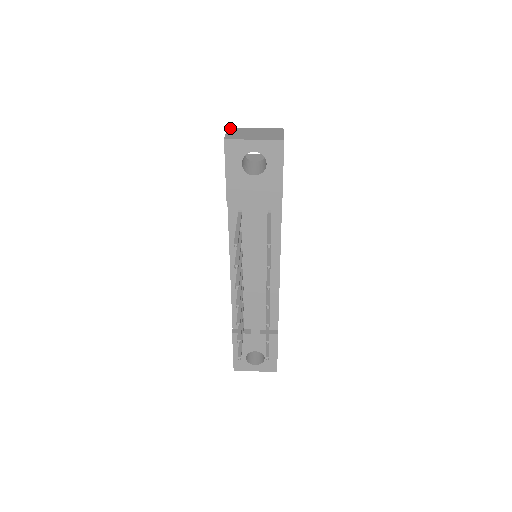
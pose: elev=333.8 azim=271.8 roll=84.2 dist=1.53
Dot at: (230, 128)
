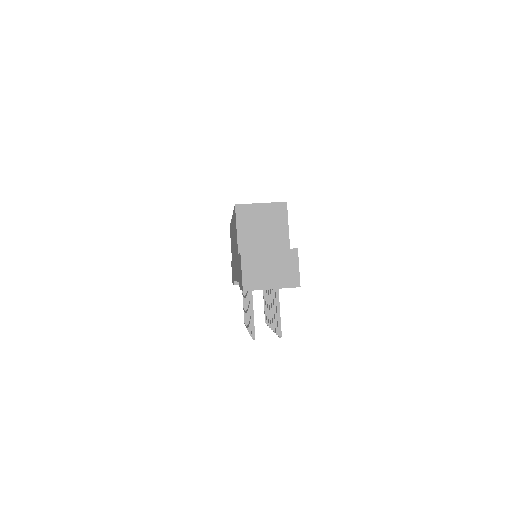
Dot at: (243, 254)
